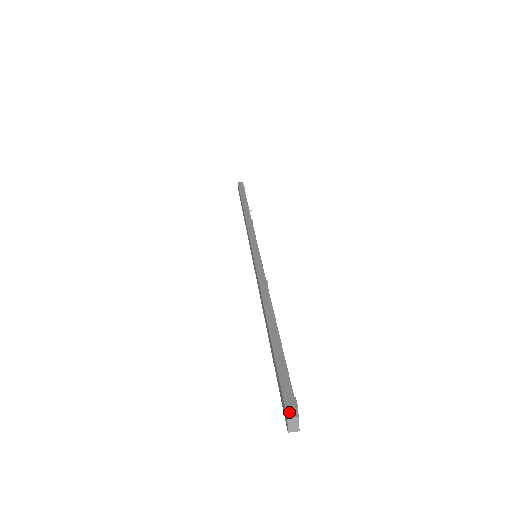
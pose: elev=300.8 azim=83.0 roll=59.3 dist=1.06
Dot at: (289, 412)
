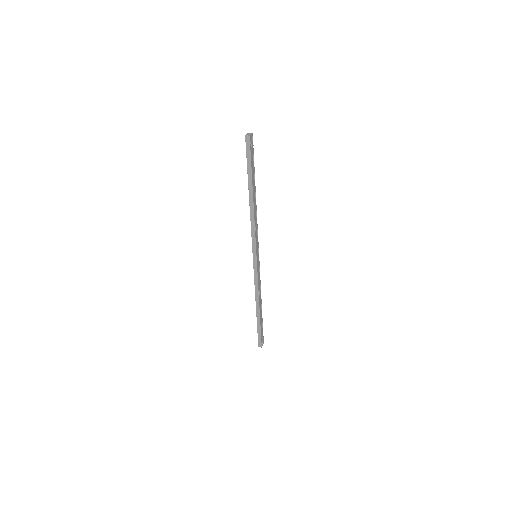
Dot at: occluded
